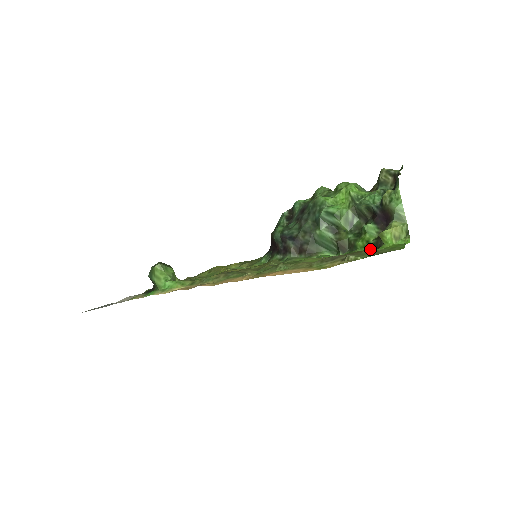
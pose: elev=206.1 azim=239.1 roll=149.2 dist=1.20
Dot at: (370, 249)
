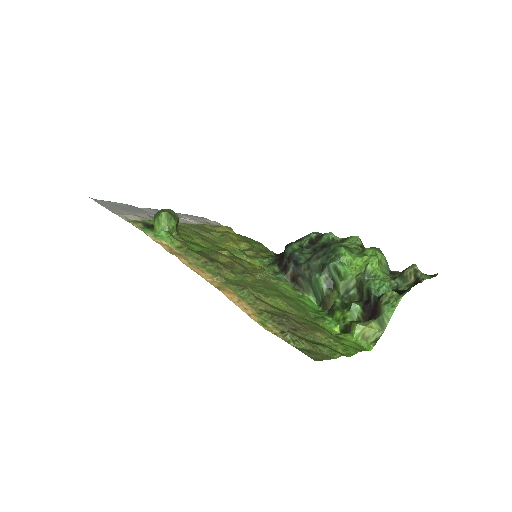
Dot at: (337, 328)
